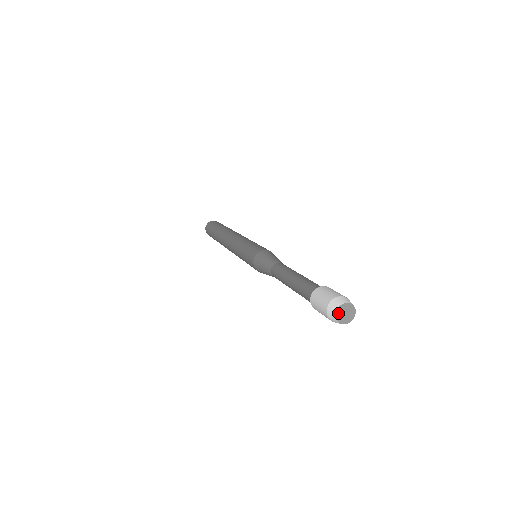
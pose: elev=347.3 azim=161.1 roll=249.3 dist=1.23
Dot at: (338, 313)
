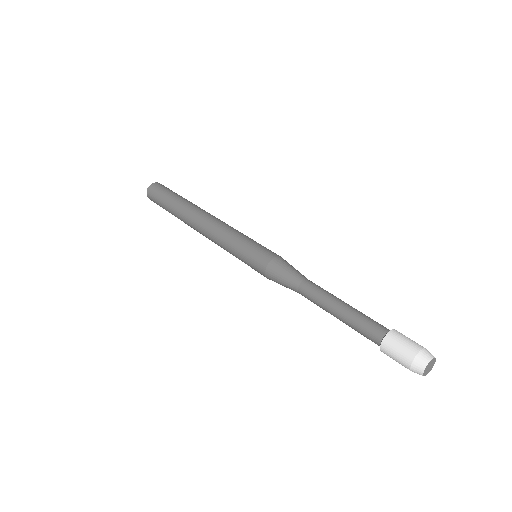
Dot at: (427, 367)
